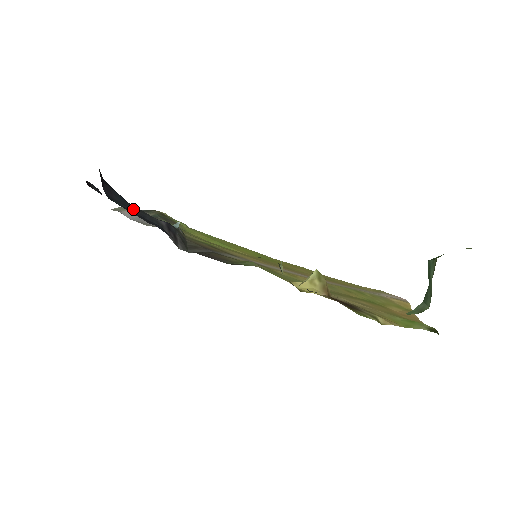
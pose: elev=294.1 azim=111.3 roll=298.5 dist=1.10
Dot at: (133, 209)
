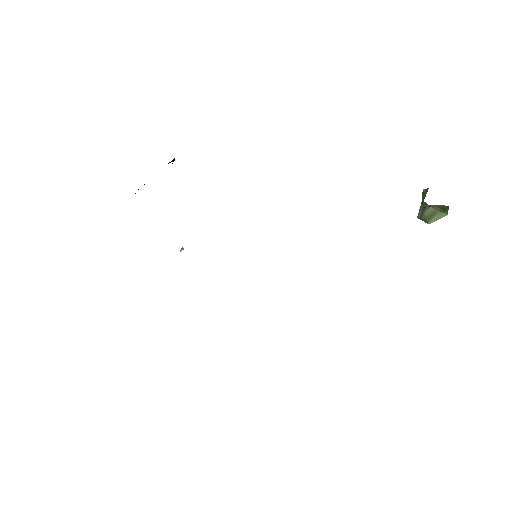
Dot at: occluded
